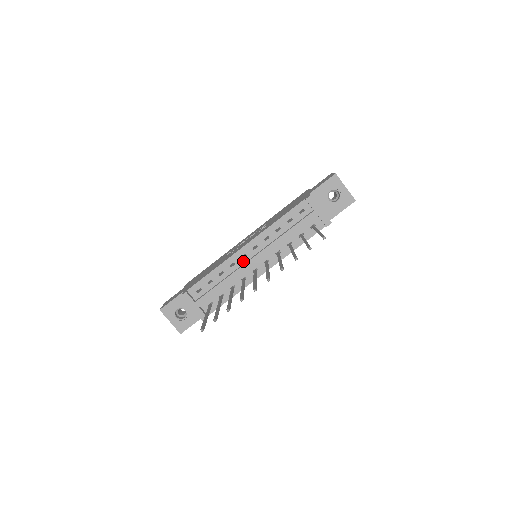
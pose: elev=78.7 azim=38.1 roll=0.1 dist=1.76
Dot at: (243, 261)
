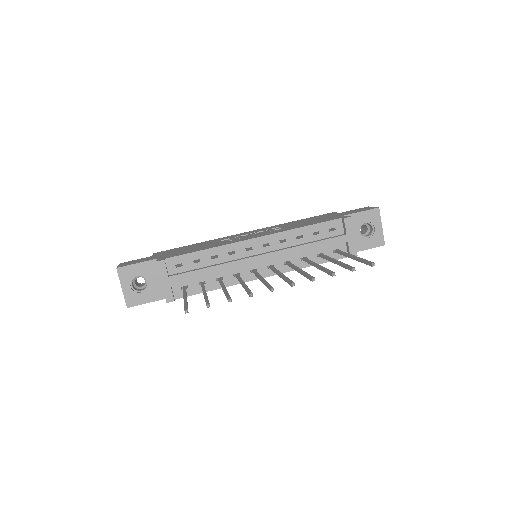
Dot at: (246, 254)
